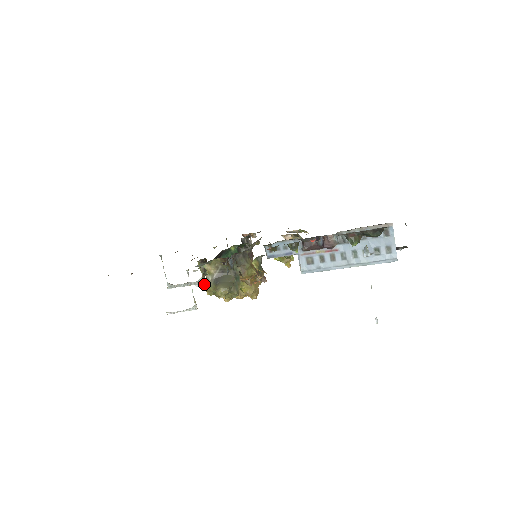
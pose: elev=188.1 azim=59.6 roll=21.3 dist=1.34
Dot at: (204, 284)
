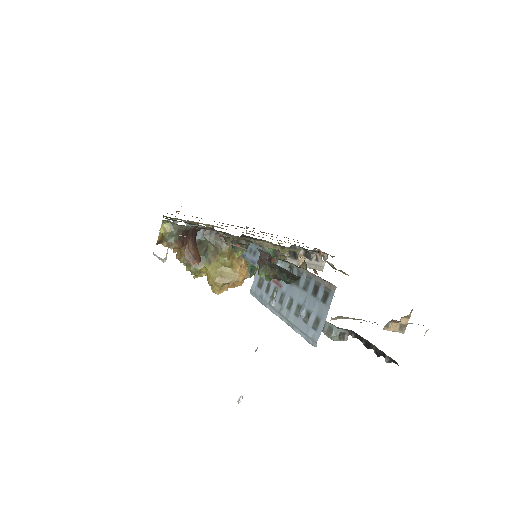
Dot at: occluded
